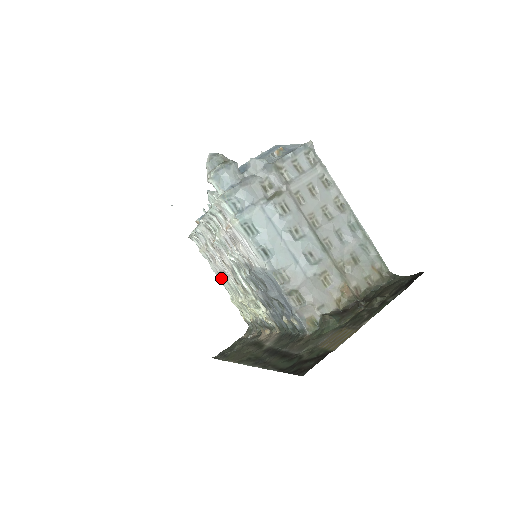
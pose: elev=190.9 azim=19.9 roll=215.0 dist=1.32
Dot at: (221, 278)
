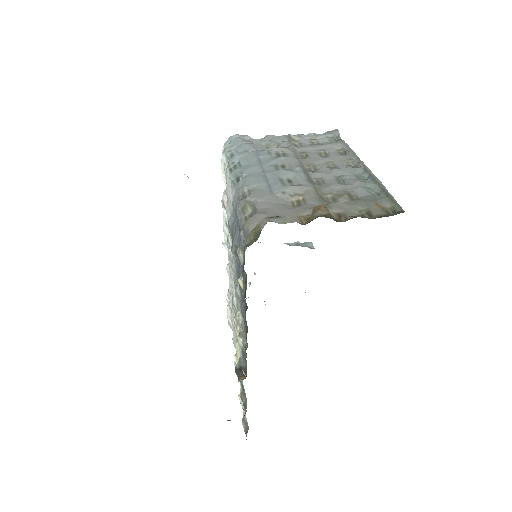
Dot at: occluded
